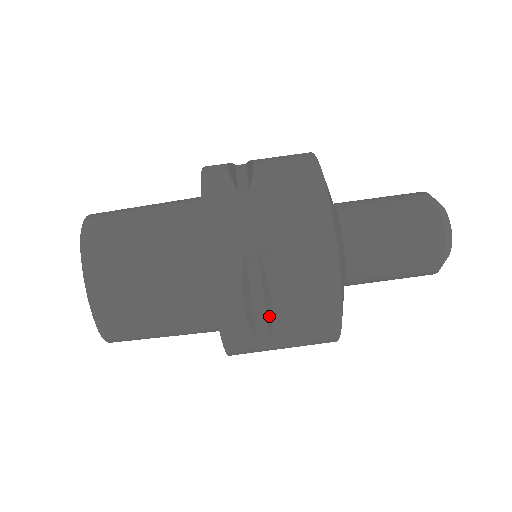
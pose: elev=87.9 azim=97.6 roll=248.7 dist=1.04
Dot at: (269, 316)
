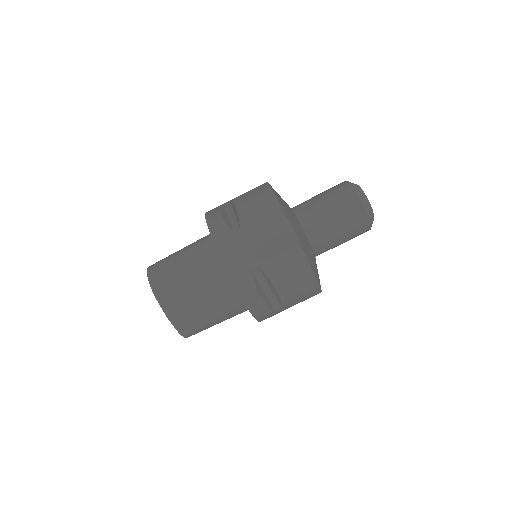
Dot at: (276, 296)
